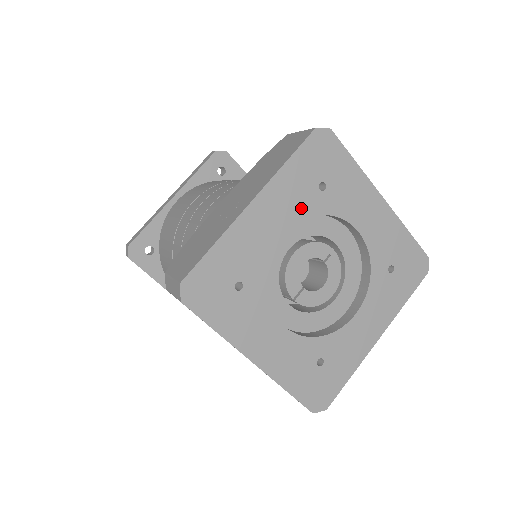
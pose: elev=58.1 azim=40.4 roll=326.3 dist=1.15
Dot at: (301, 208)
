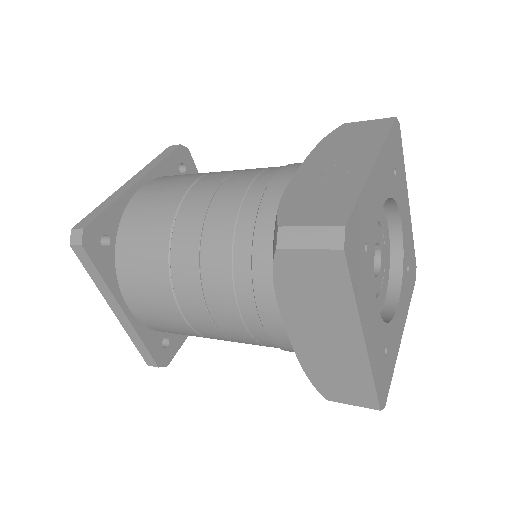
Dot at: (389, 186)
